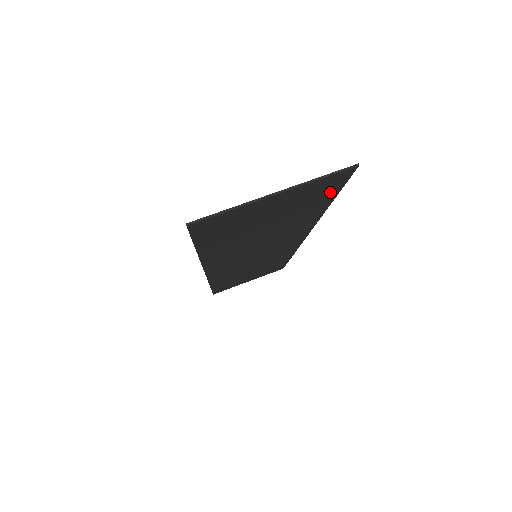
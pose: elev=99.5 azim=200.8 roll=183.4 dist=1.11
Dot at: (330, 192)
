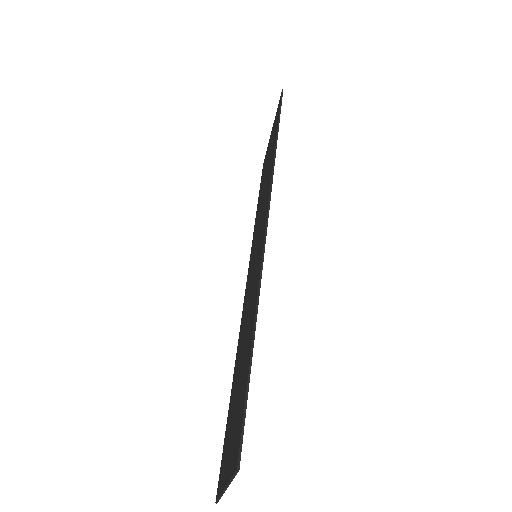
Dot at: occluded
